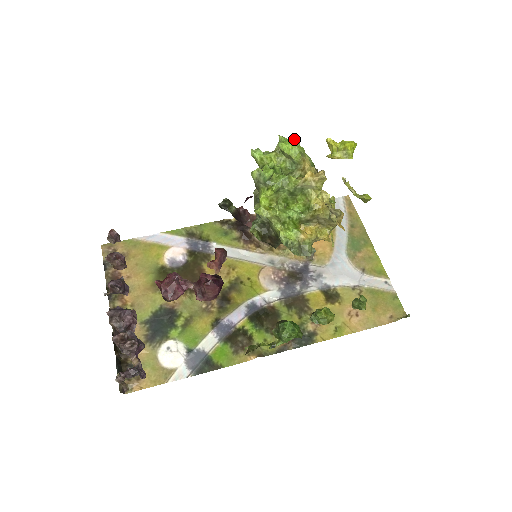
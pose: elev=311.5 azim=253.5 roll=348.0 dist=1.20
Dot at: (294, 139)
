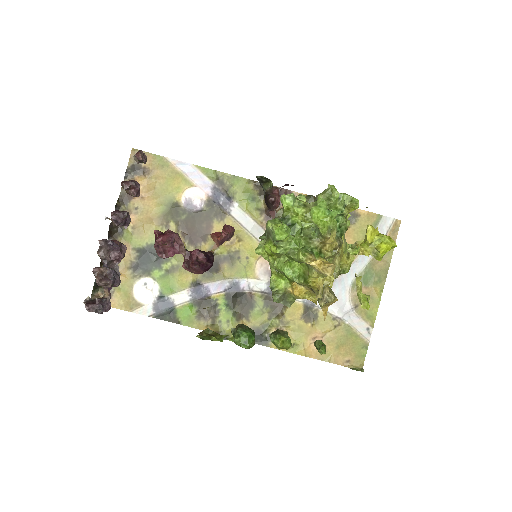
Dot at: (331, 211)
